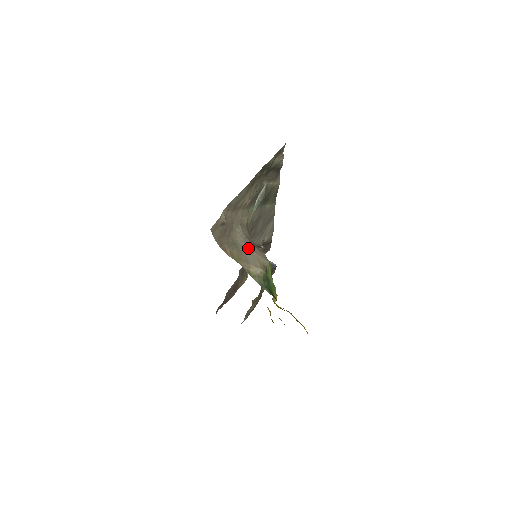
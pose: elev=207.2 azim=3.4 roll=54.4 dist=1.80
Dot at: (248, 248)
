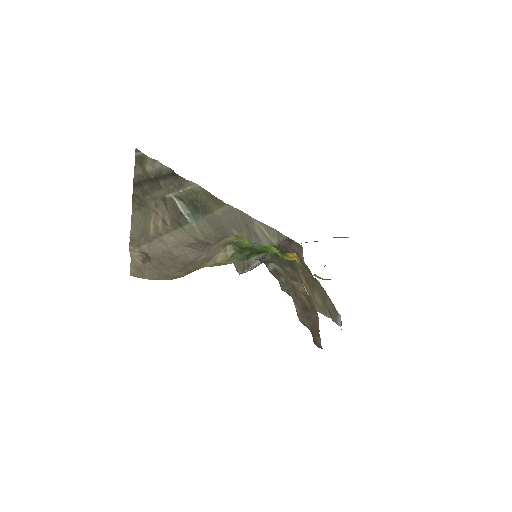
Dot at: (205, 252)
